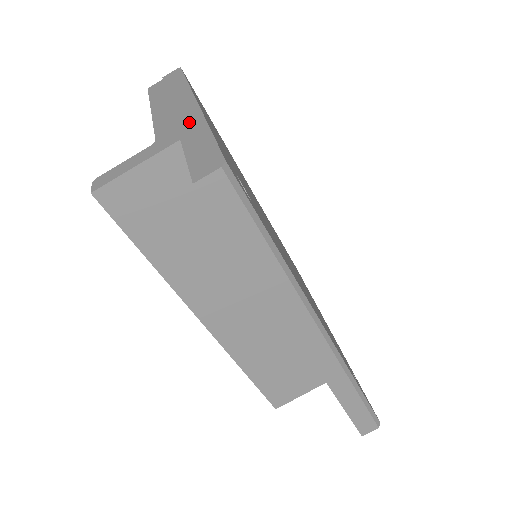
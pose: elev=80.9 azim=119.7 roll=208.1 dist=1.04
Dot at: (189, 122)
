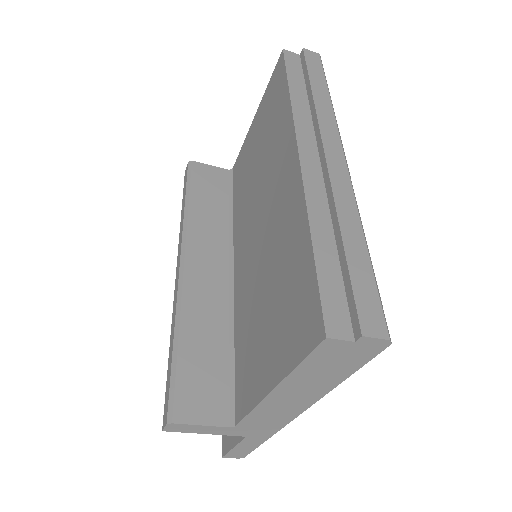
Dot at: (266, 431)
